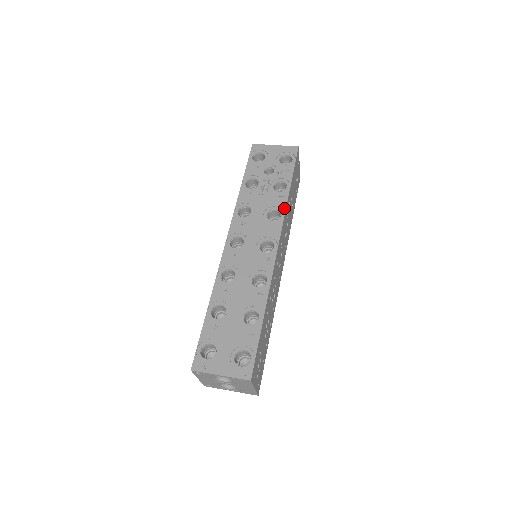
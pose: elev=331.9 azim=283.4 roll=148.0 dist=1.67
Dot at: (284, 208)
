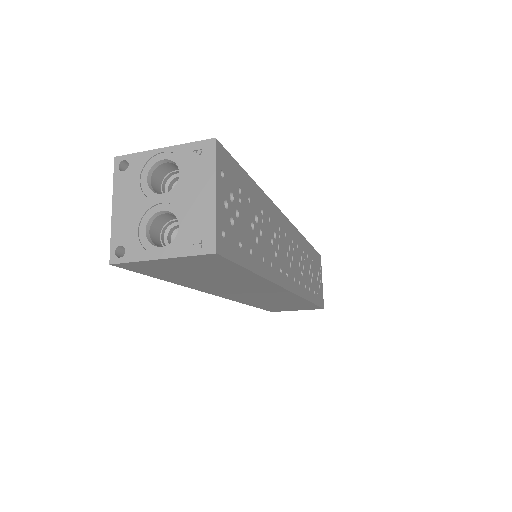
Dot at: occluded
